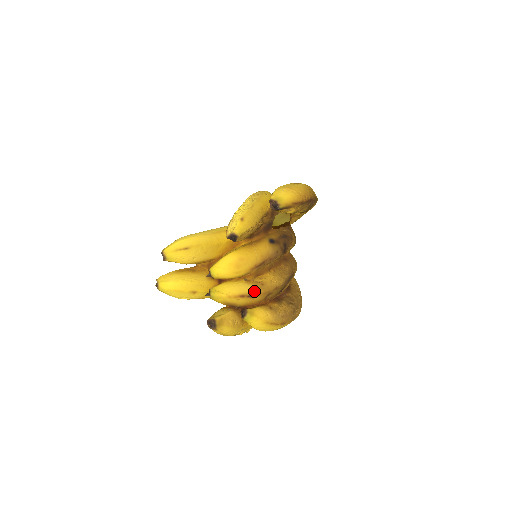
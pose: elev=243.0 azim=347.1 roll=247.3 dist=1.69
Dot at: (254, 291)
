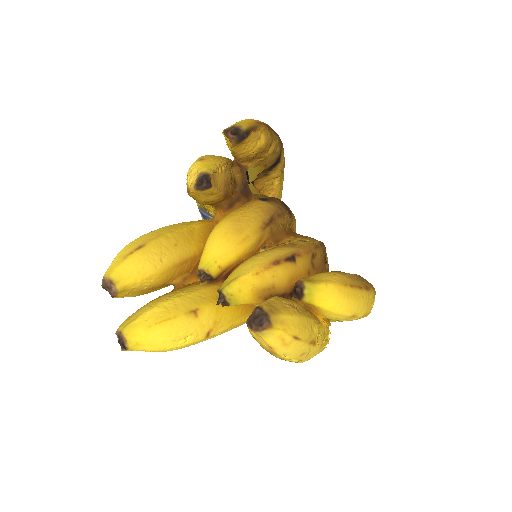
Dot at: (288, 252)
